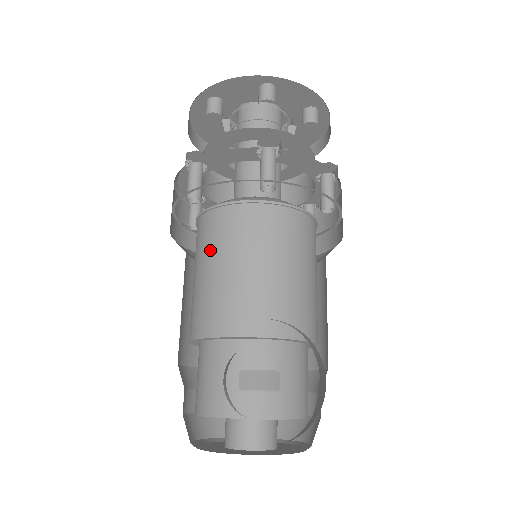
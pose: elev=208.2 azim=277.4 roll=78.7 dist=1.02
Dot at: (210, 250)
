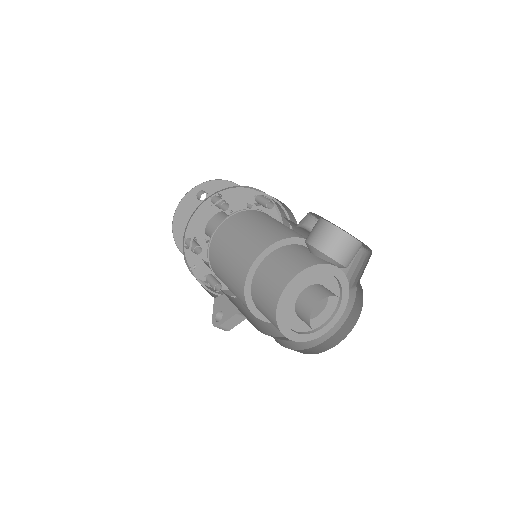
Dot at: (249, 221)
